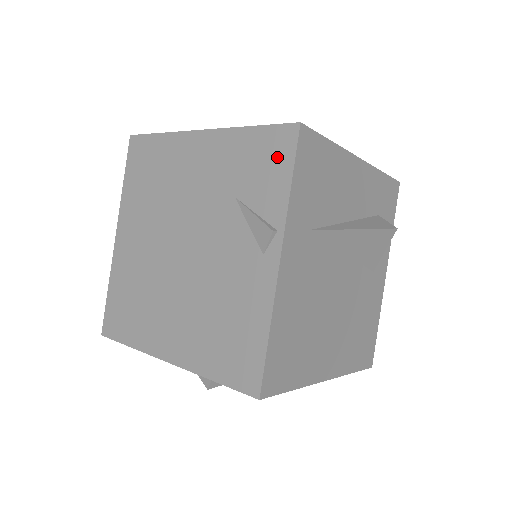
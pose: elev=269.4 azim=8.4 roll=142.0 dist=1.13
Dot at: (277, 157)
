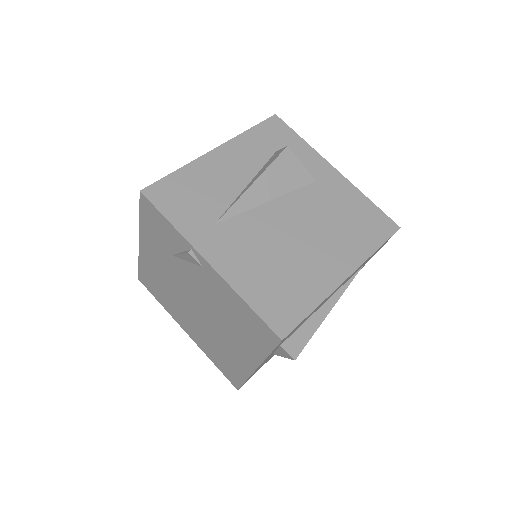
Dot at: (155, 217)
